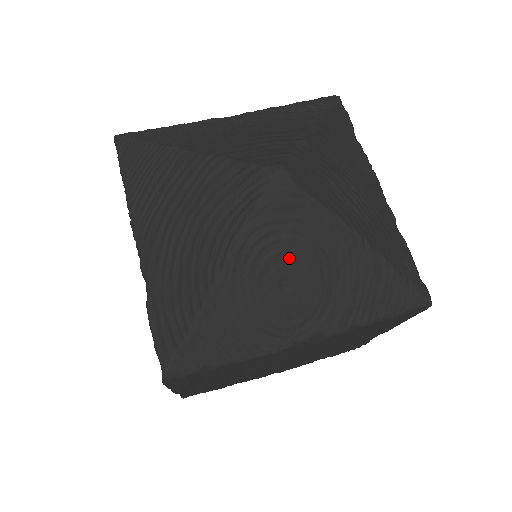
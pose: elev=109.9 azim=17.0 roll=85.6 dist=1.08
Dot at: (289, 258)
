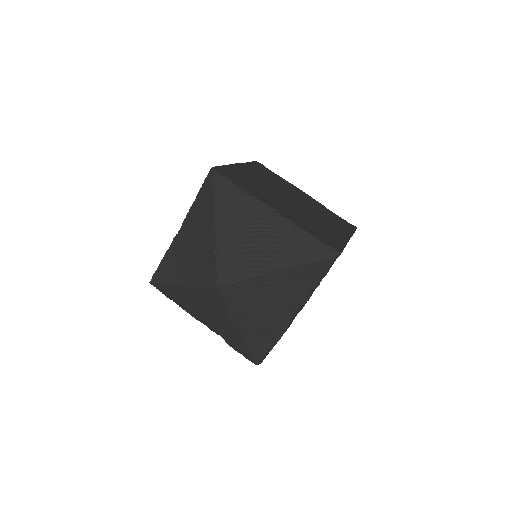
Dot at: (256, 302)
